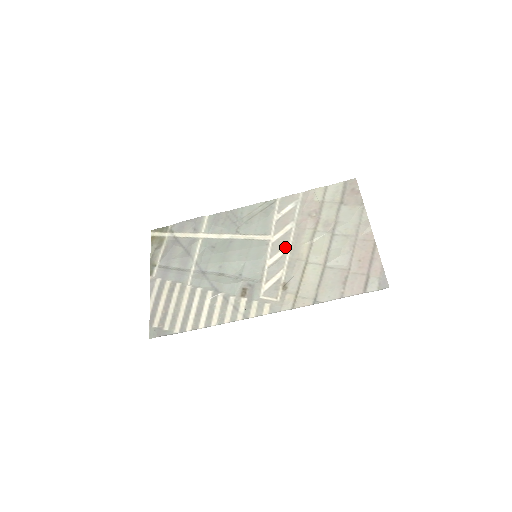
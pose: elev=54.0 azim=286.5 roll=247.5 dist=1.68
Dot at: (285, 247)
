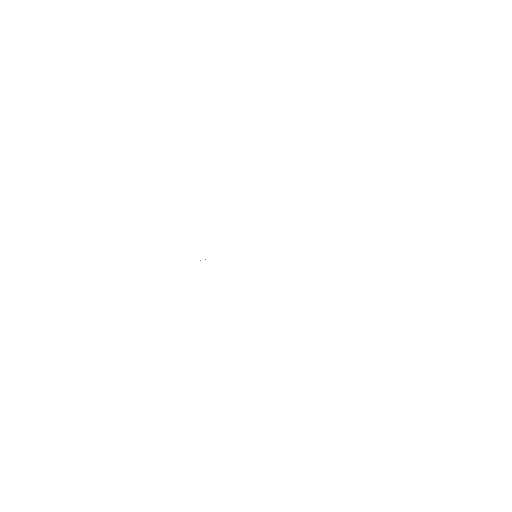
Dot at: occluded
